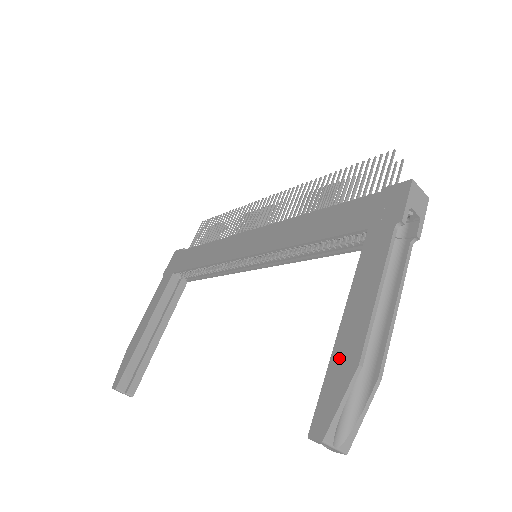
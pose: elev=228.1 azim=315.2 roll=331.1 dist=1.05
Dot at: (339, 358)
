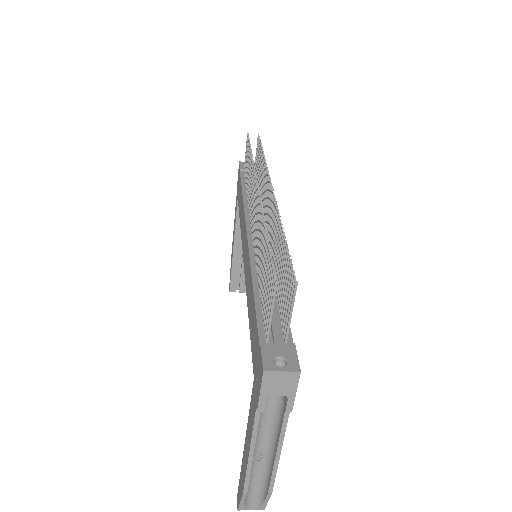
Dot at: (242, 472)
